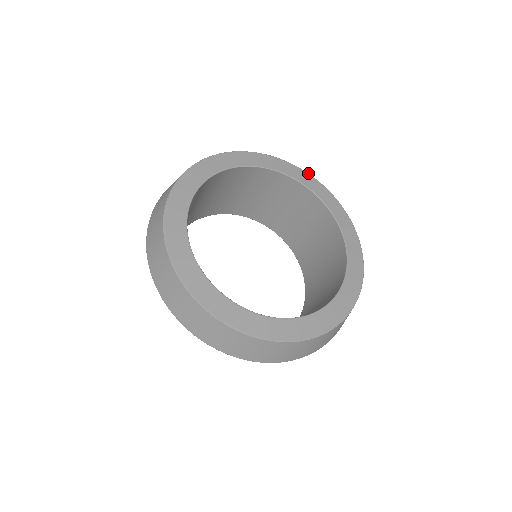
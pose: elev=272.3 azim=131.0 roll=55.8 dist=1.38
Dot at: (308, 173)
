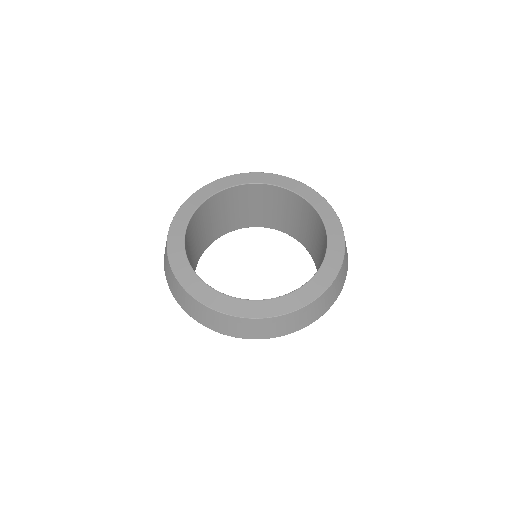
Dot at: (244, 173)
